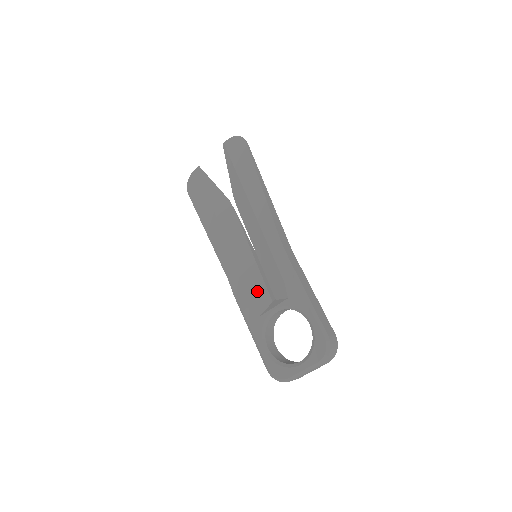
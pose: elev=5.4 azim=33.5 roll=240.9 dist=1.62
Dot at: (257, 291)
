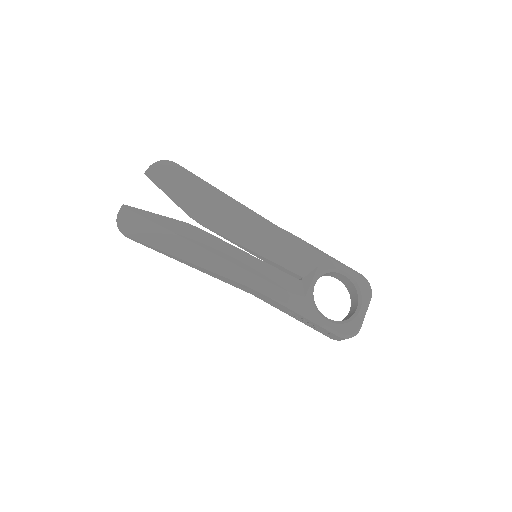
Dot at: (285, 280)
